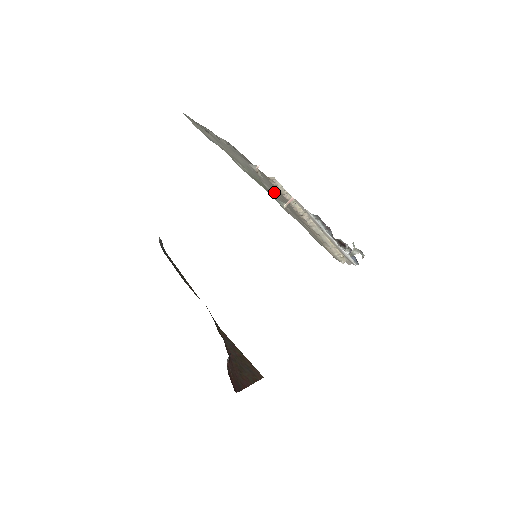
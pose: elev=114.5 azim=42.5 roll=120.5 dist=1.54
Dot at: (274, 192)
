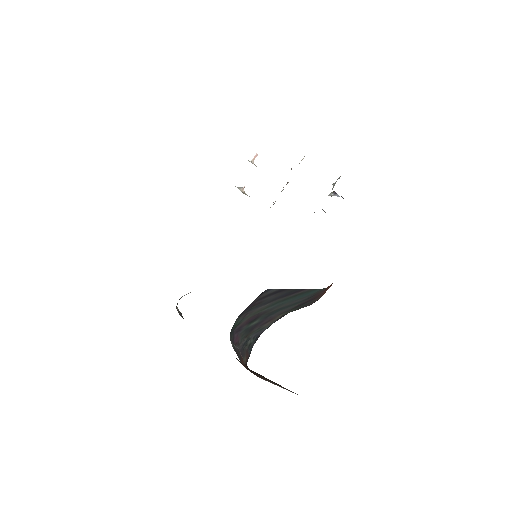
Dot at: occluded
